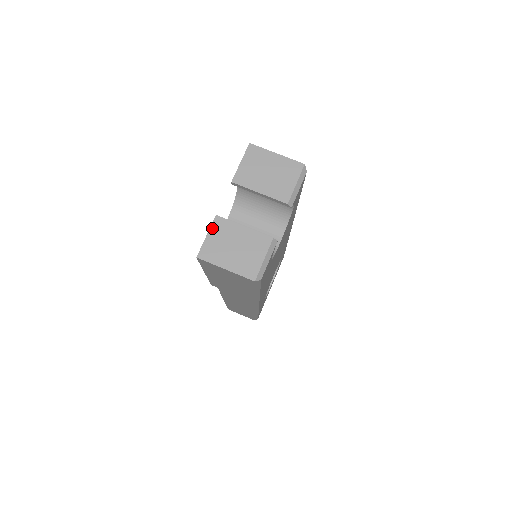
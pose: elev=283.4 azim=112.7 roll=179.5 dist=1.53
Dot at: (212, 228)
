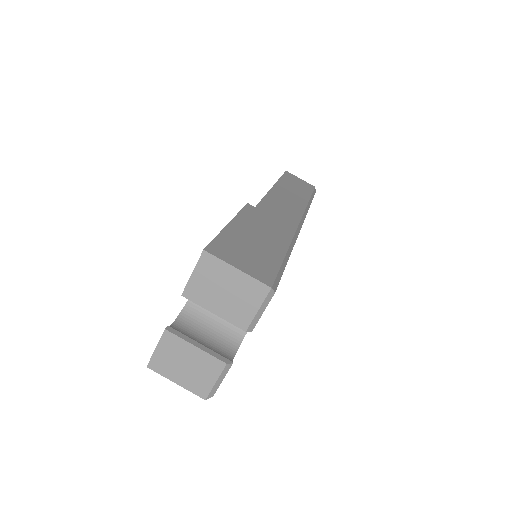
Dot at: (161, 342)
